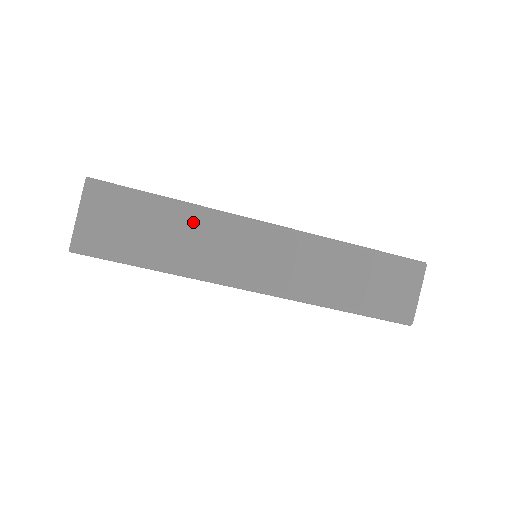
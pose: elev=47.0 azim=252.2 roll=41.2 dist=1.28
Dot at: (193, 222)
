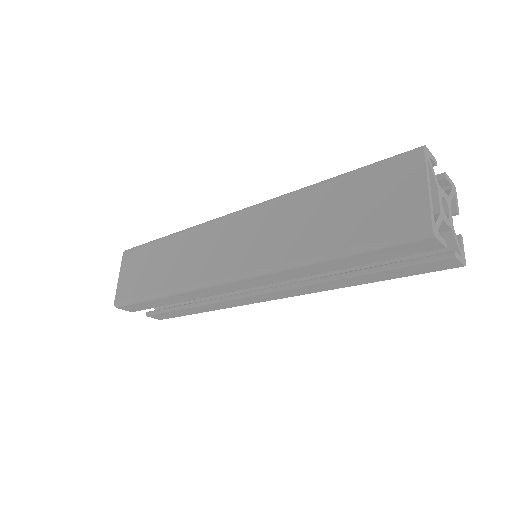
Dot at: (180, 244)
